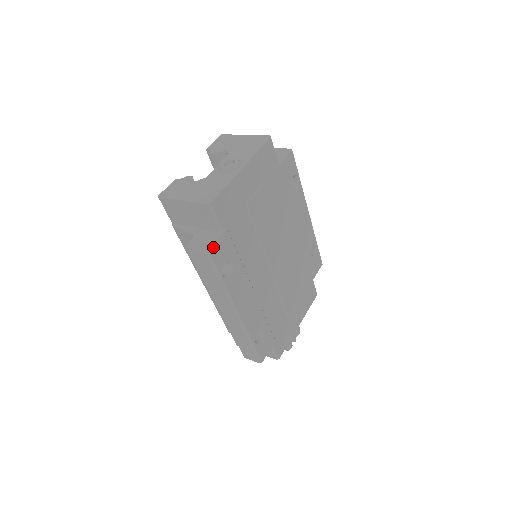
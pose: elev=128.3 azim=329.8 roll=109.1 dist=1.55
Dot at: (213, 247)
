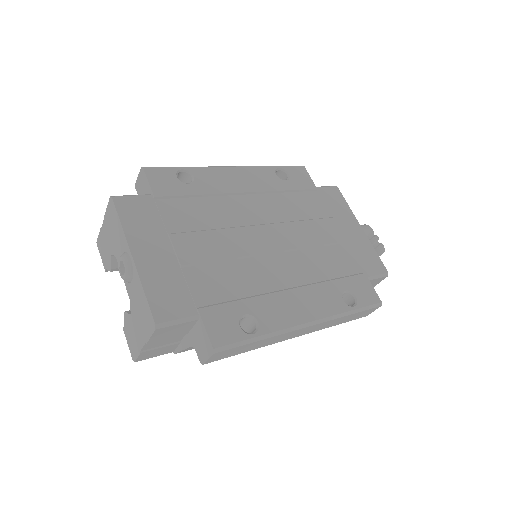
Dot at: (212, 339)
